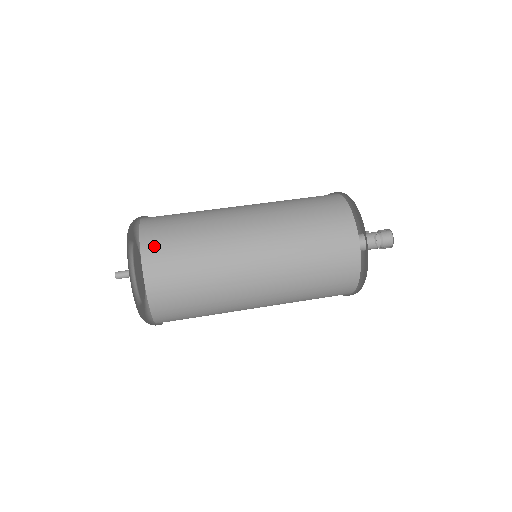
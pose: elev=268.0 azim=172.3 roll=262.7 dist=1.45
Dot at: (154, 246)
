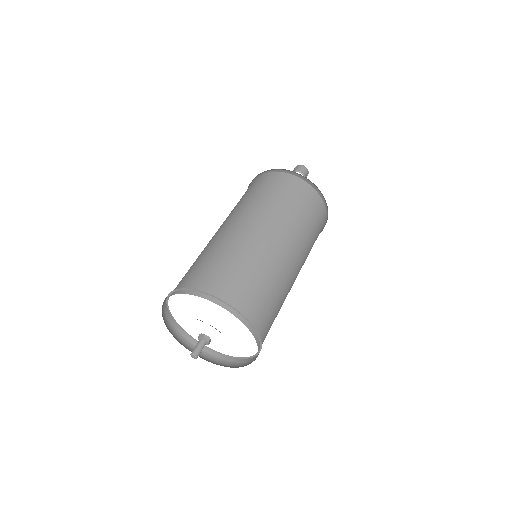
Dot at: (195, 285)
